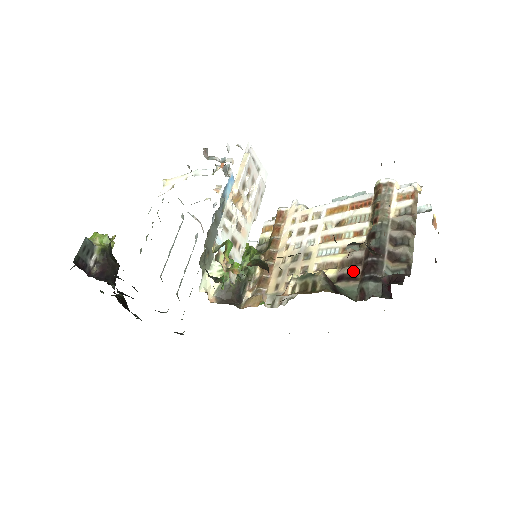
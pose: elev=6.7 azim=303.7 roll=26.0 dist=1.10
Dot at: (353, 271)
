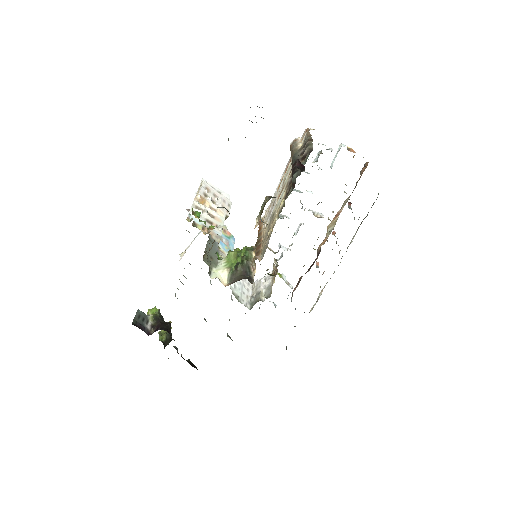
Dot at: (289, 186)
